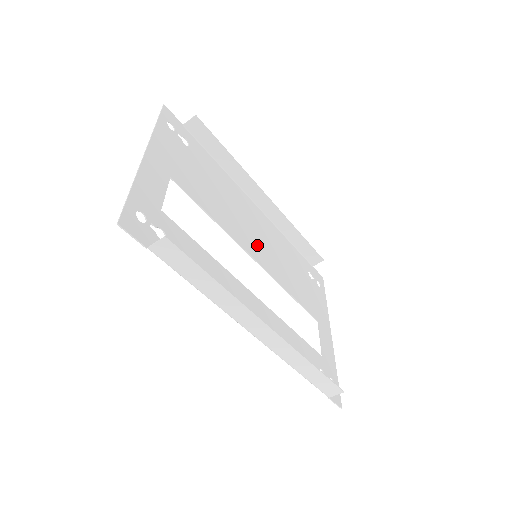
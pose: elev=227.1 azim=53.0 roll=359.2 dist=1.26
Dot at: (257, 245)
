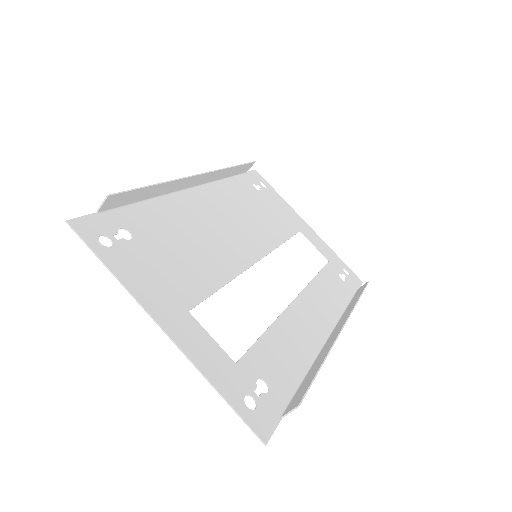
Dot at: (241, 240)
